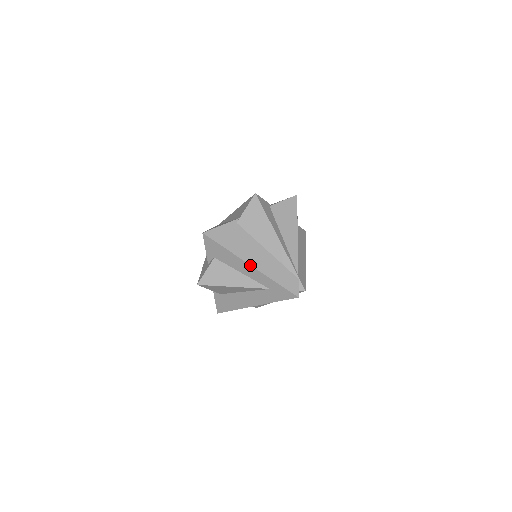
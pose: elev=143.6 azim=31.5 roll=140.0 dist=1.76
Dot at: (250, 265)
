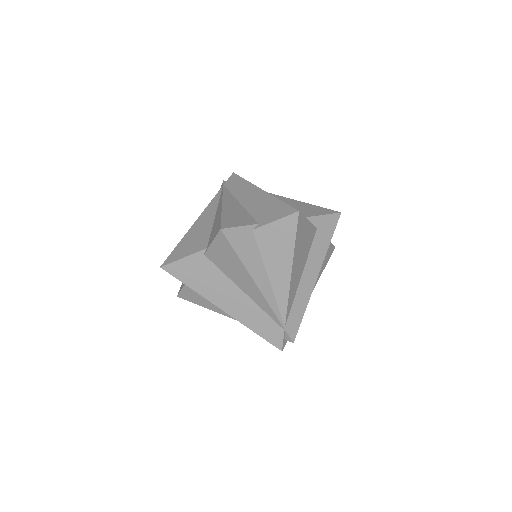
Dot at: (221, 309)
